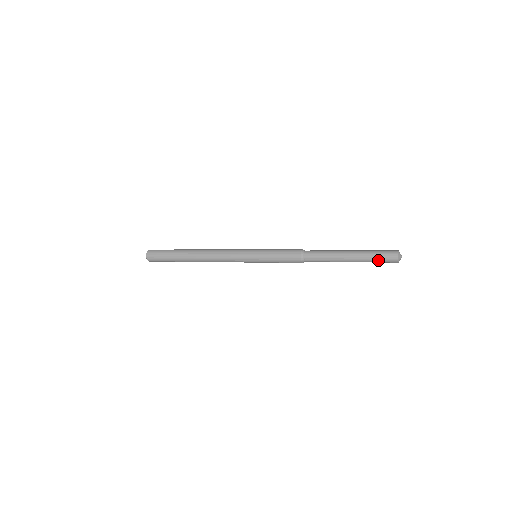
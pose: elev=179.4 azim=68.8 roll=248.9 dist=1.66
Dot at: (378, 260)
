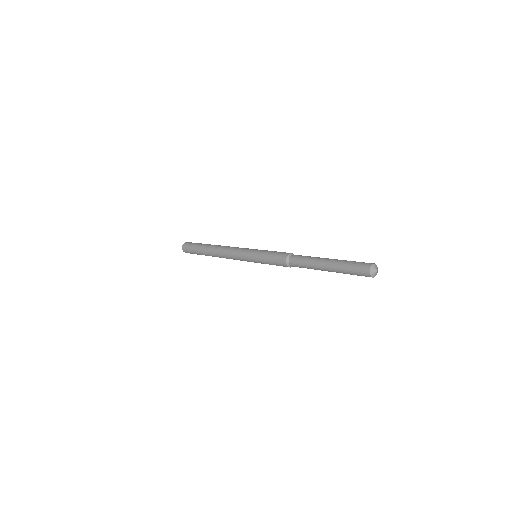
Dot at: occluded
